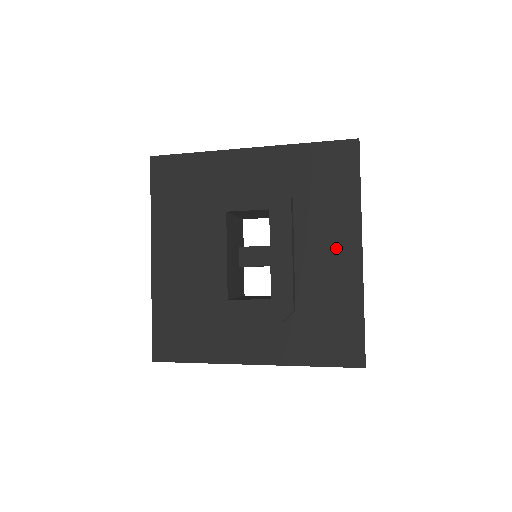
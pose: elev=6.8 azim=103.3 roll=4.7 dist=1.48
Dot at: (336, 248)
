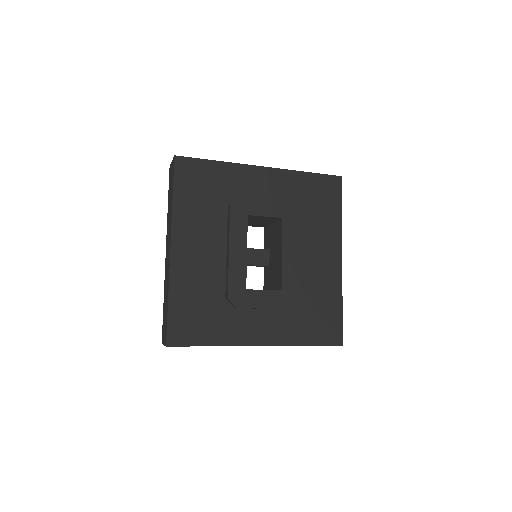
Dot at: (325, 254)
